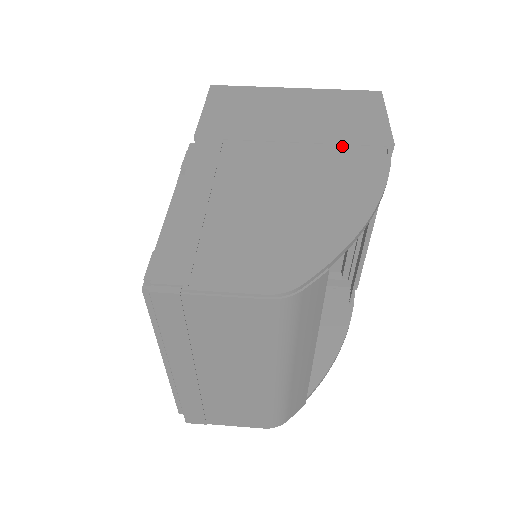
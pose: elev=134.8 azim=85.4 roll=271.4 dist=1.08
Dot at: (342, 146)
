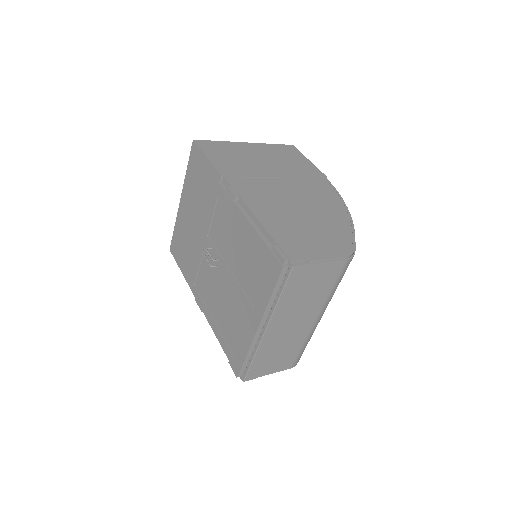
Dot at: (305, 179)
